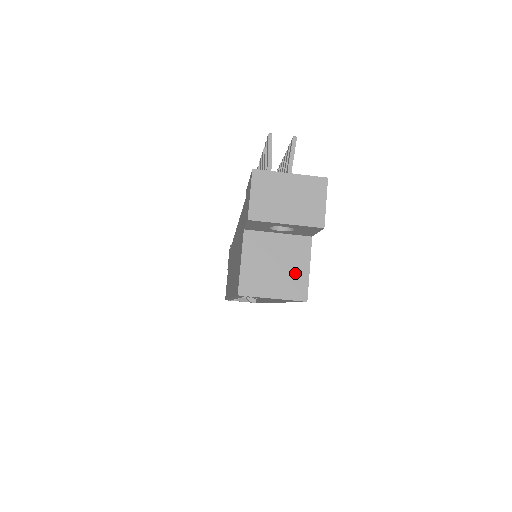
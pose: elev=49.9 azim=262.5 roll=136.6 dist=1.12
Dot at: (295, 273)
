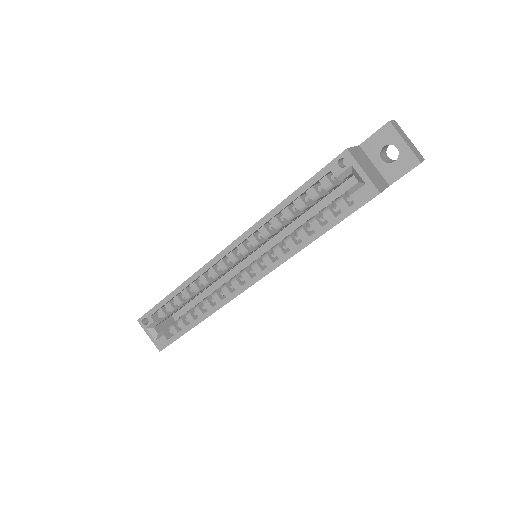
Dot at: (378, 181)
